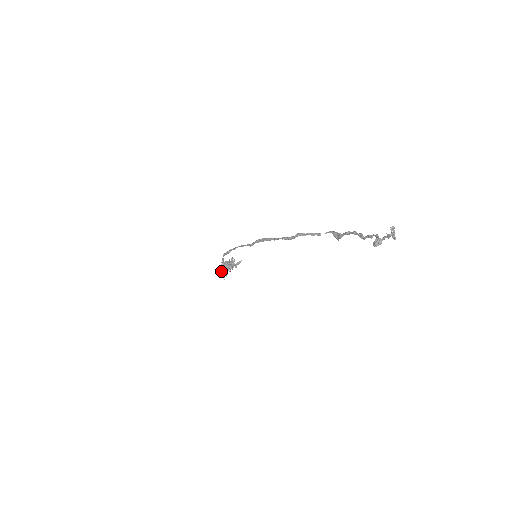
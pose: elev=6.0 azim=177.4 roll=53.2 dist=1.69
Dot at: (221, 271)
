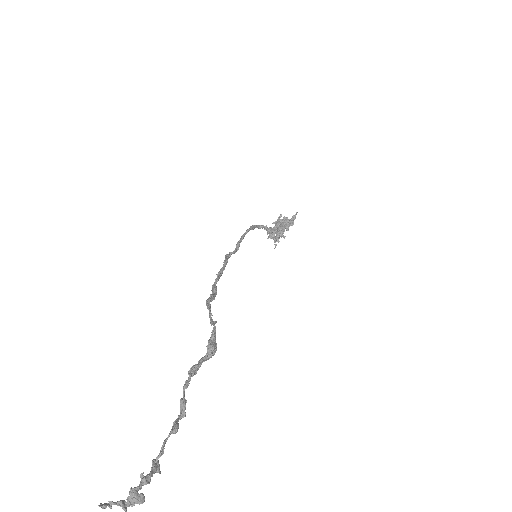
Dot at: (270, 238)
